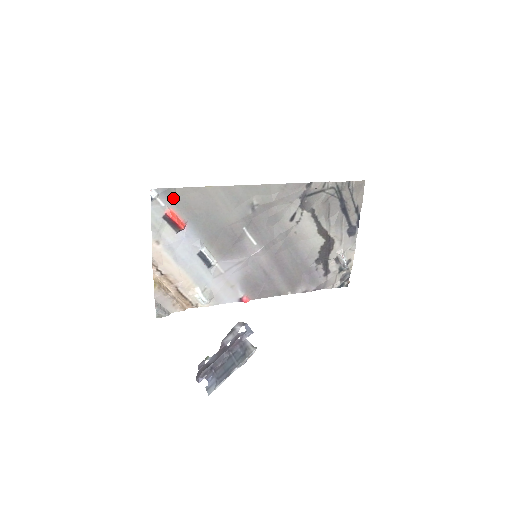
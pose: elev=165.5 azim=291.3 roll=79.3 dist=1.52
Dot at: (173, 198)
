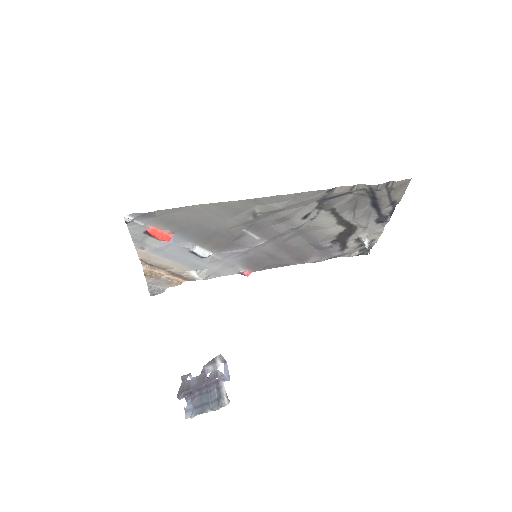
Dot at: (153, 217)
